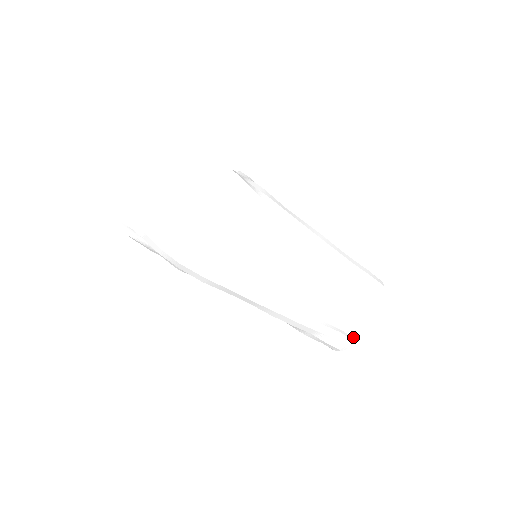
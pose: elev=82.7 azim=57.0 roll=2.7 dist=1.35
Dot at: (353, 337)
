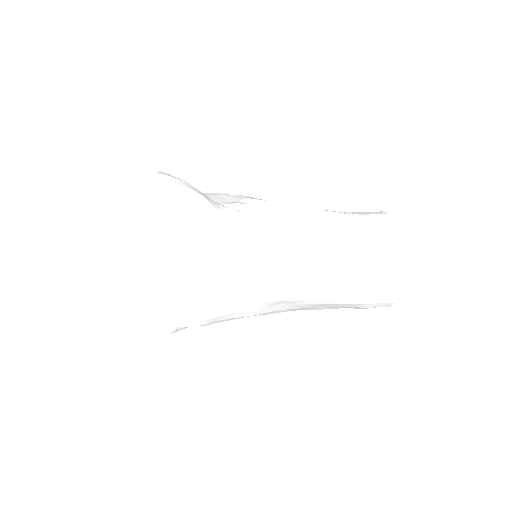
Dot at: occluded
